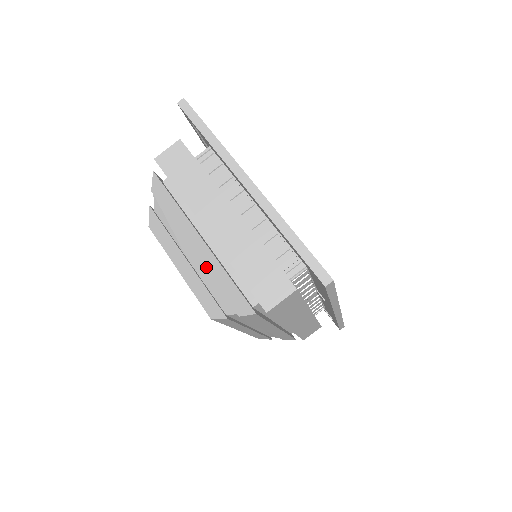
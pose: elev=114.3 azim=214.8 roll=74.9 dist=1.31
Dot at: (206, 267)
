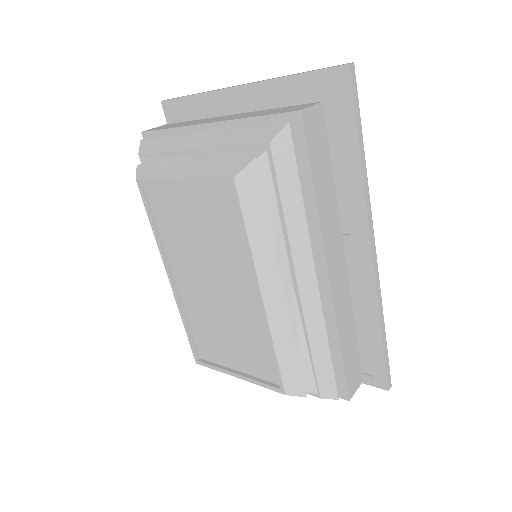
Dot at: (215, 146)
